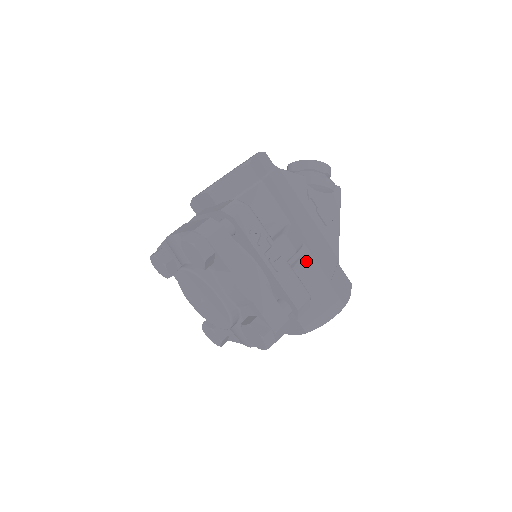
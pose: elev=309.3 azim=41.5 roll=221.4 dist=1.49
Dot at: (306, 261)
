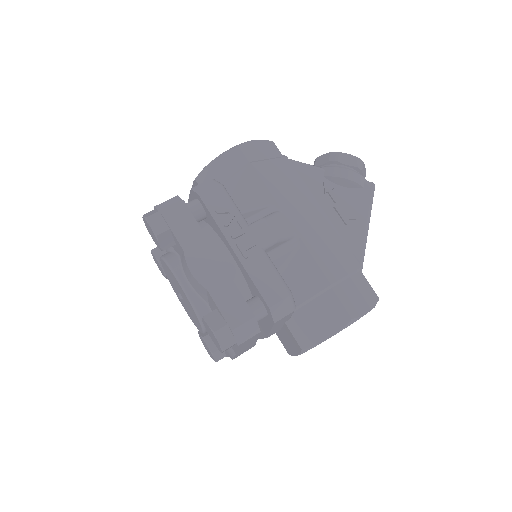
Dot at: (300, 257)
